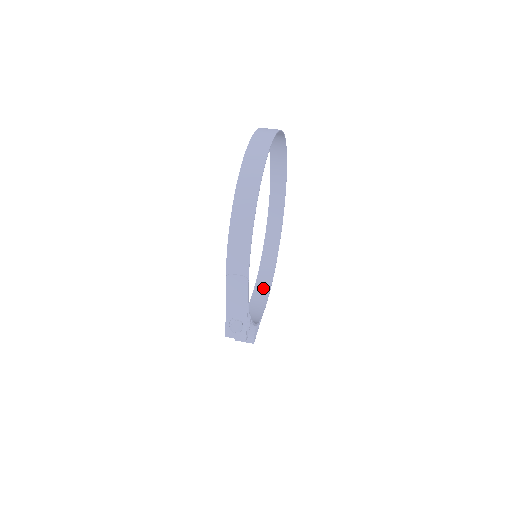
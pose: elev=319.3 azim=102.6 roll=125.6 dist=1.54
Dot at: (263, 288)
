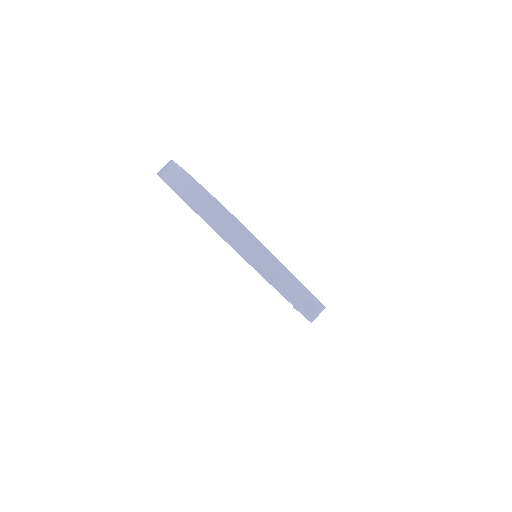
Dot at: occluded
